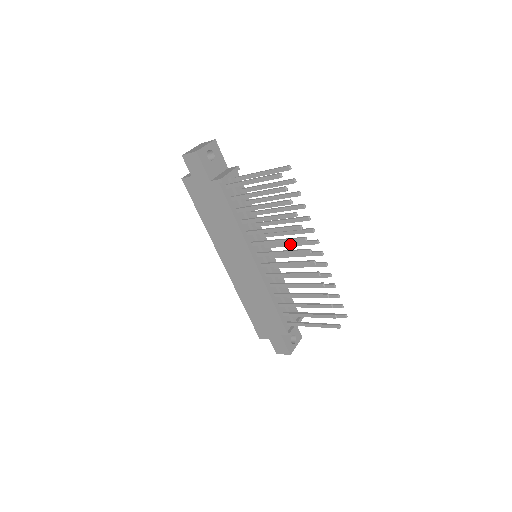
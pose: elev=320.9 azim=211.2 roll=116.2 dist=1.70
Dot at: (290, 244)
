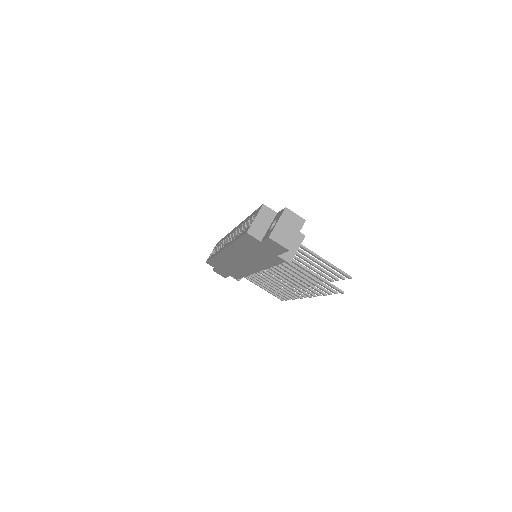
Dot at: occluded
